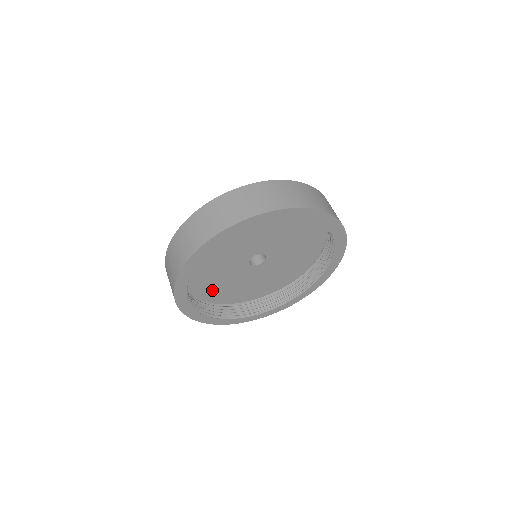
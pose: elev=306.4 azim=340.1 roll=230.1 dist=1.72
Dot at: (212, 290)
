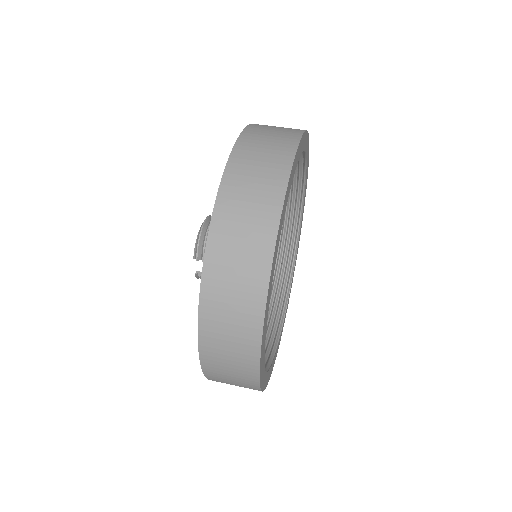
Dot at: occluded
